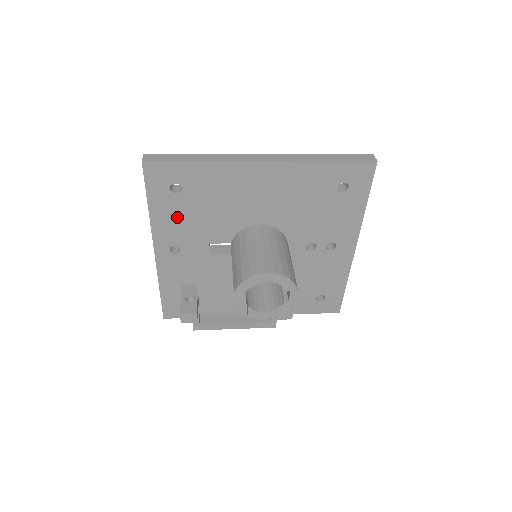
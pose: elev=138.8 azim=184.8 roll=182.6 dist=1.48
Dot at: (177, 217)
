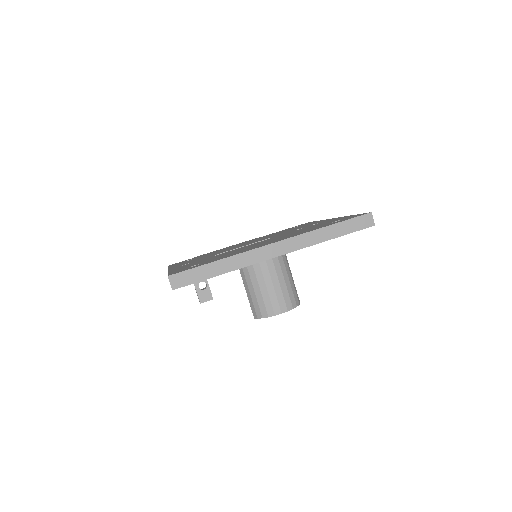
Dot at: occluded
